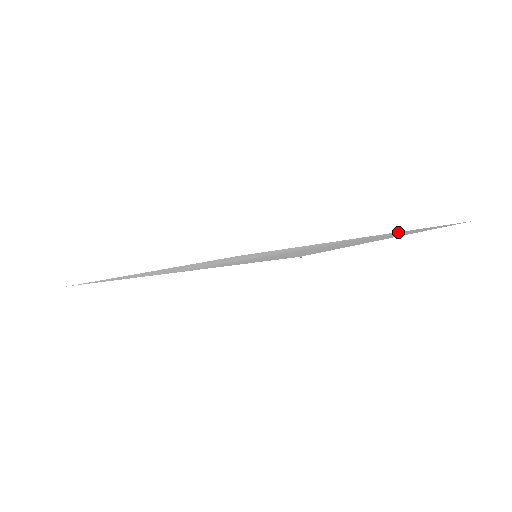
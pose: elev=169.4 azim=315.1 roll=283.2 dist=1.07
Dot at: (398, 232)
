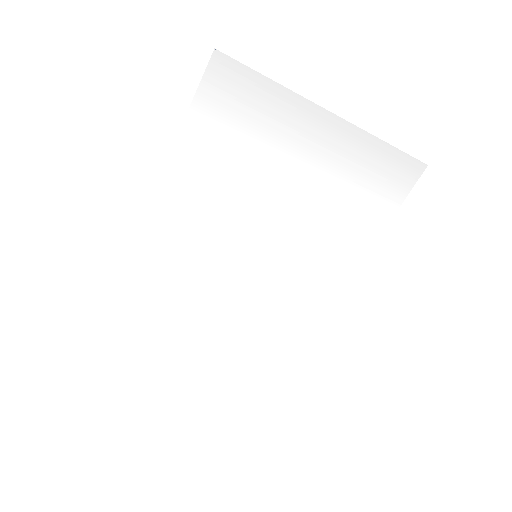
Dot at: (381, 213)
